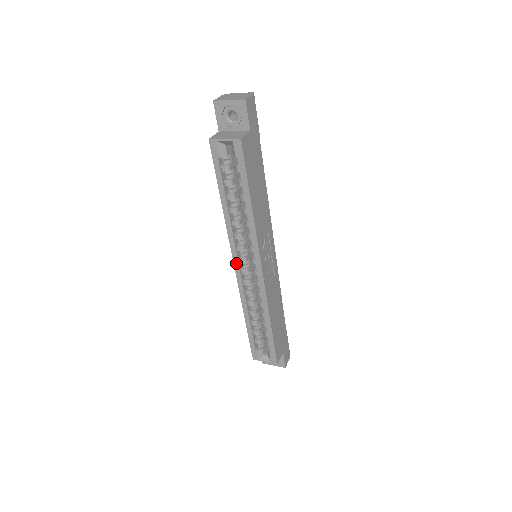
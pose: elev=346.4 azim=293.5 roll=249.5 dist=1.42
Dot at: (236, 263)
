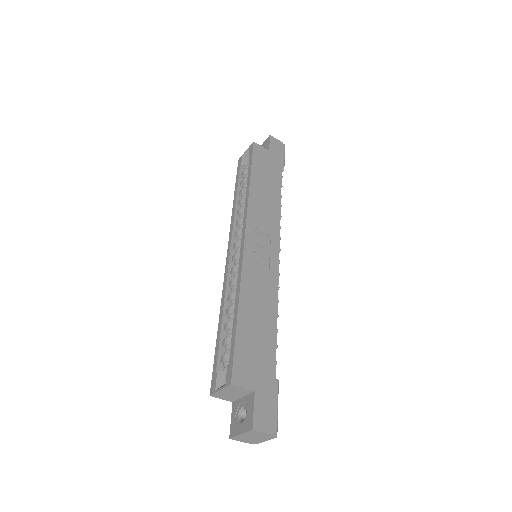
Dot at: (229, 249)
